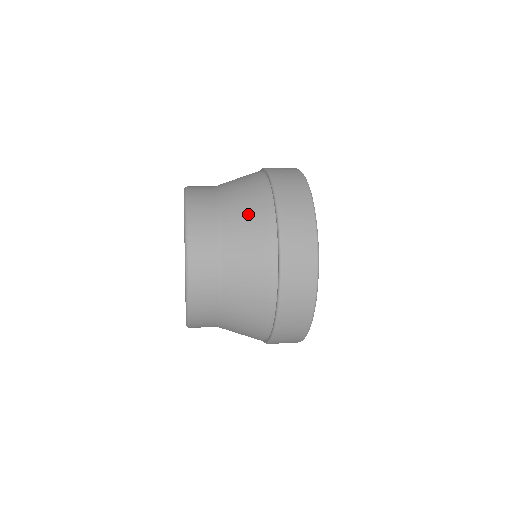
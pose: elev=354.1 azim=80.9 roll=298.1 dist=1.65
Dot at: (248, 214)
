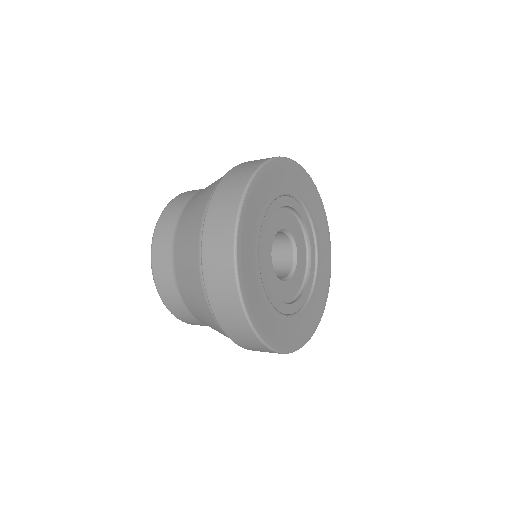
Dot at: (196, 206)
